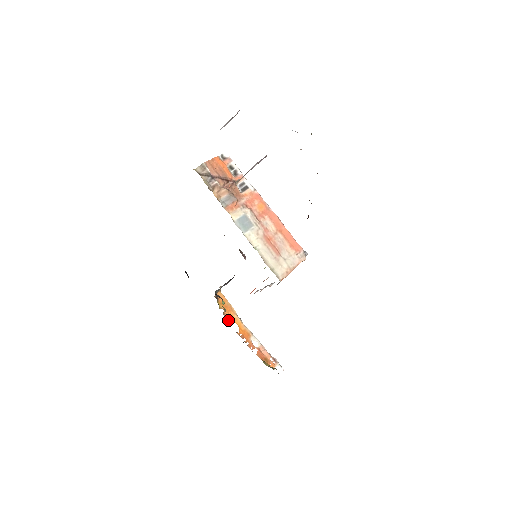
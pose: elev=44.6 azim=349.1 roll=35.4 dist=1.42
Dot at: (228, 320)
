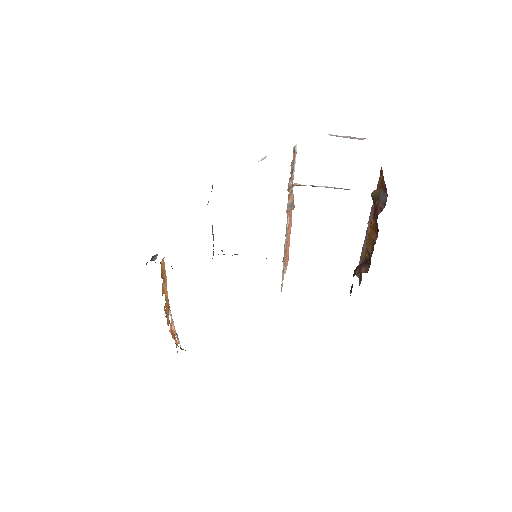
Dot at: (162, 291)
